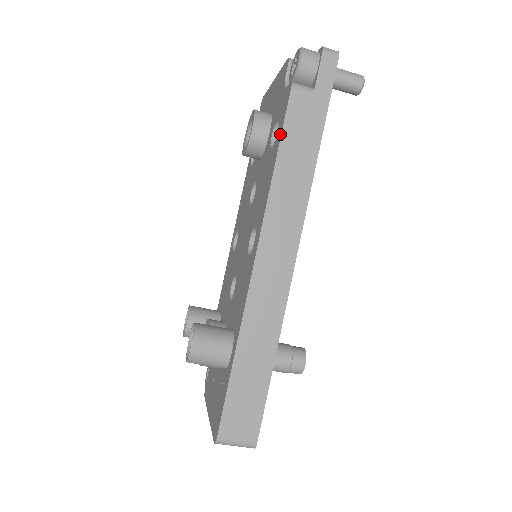
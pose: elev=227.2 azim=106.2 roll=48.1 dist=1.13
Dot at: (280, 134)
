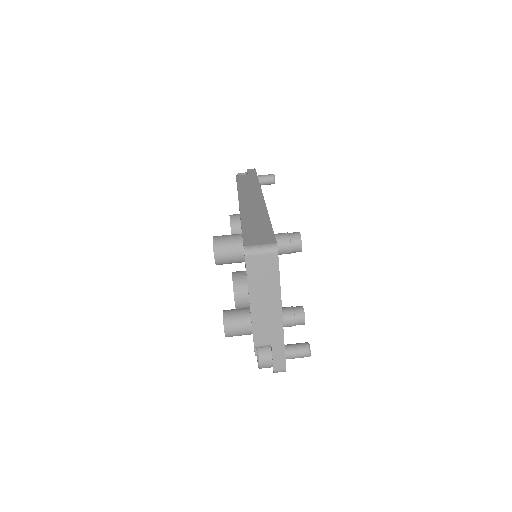
Dot at: occluded
